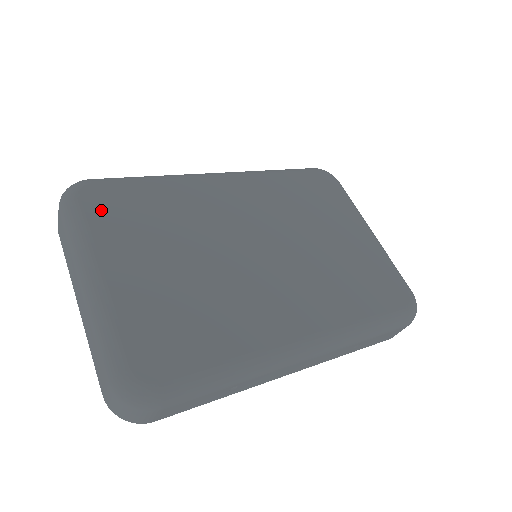
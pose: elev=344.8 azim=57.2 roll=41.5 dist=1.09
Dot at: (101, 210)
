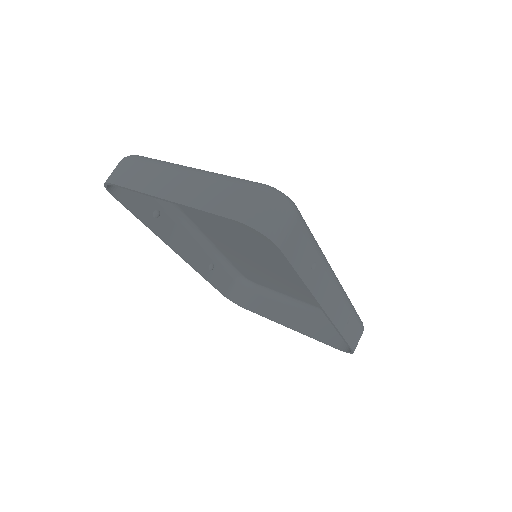
Dot at: occluded
